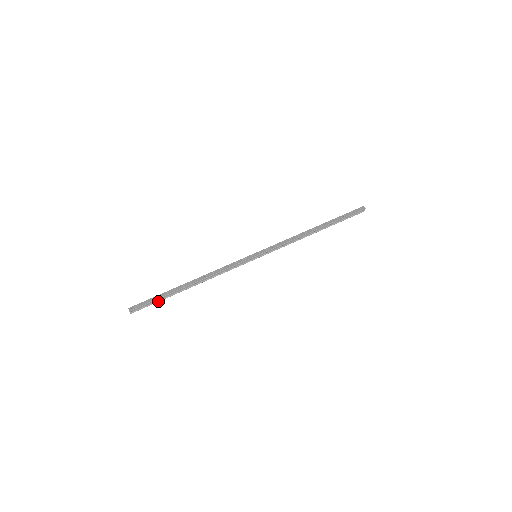
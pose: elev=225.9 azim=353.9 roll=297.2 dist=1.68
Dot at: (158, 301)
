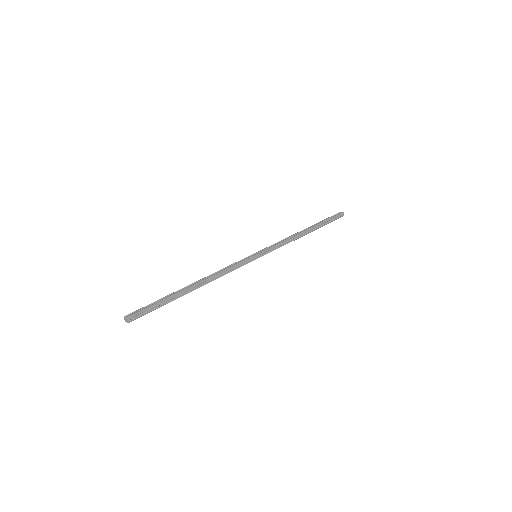
Dot at: (158, 306)
